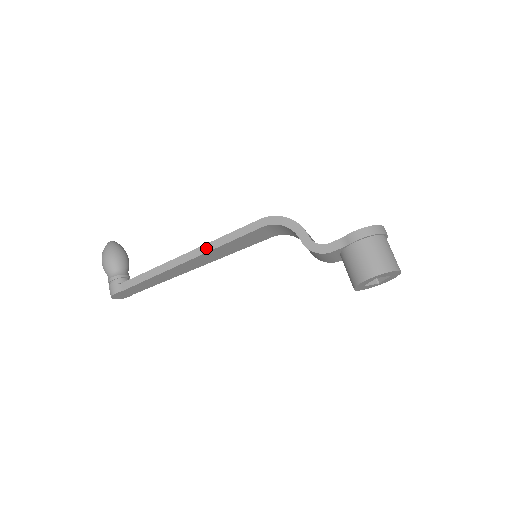
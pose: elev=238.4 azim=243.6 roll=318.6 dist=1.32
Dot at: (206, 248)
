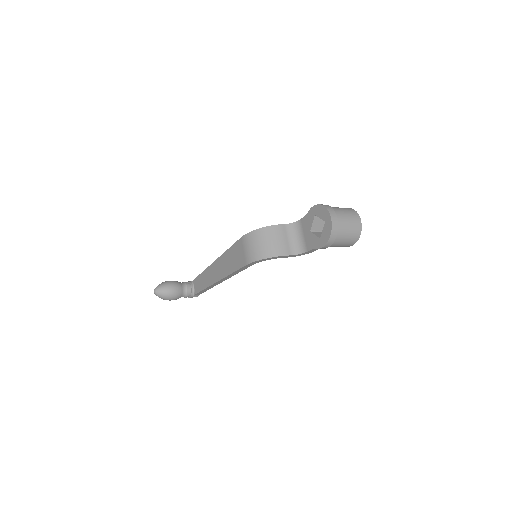
Dot at: (227, 278)
